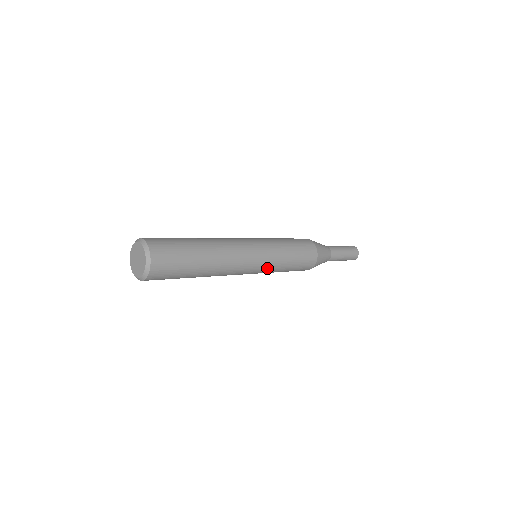
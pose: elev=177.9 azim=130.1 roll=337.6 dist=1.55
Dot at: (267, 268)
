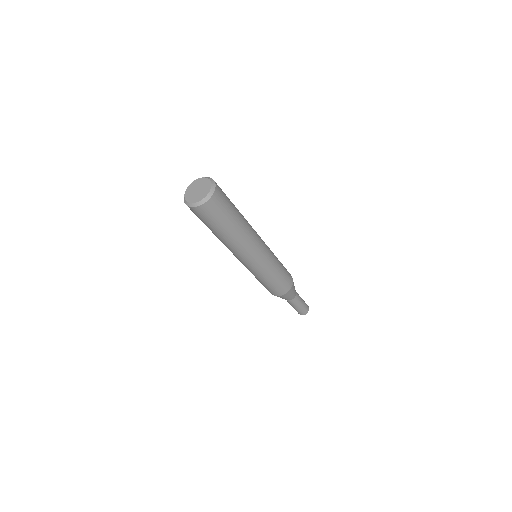
Dot at: (269, 261)
